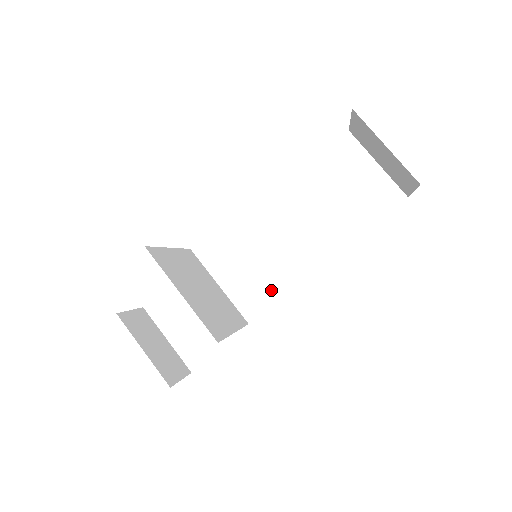
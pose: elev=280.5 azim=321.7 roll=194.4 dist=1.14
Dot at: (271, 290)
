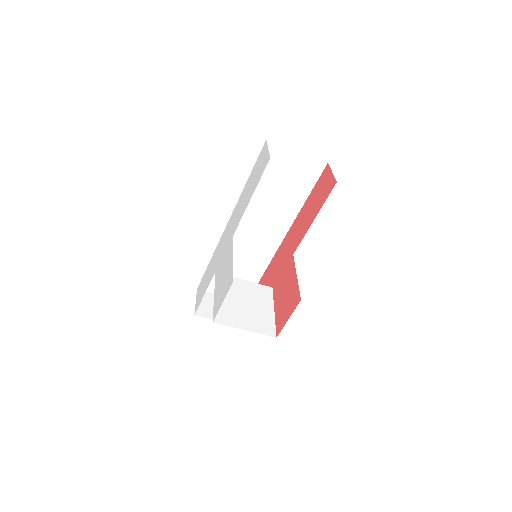
Dot at: (268, 248)
